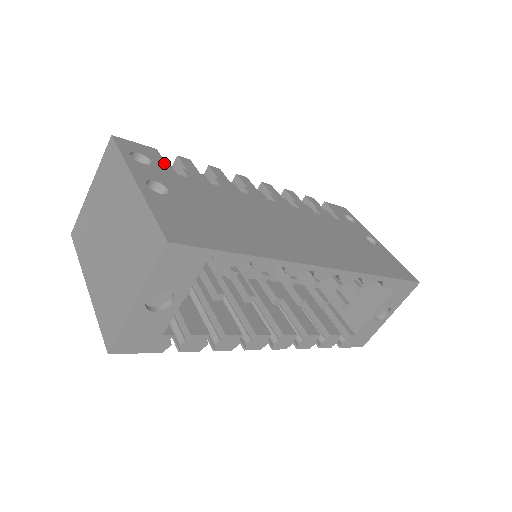
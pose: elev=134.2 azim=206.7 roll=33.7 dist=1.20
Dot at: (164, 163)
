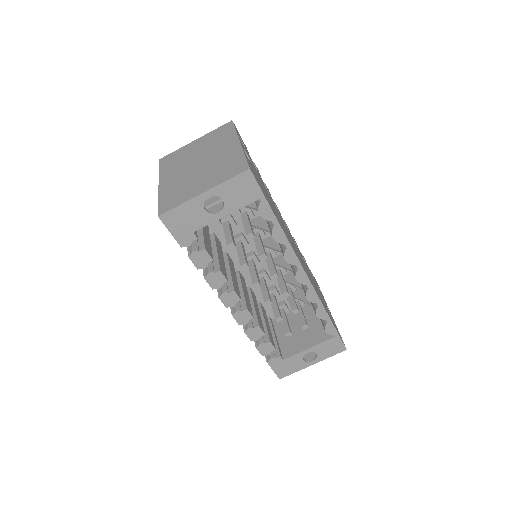
Dot at: (249, 155)
